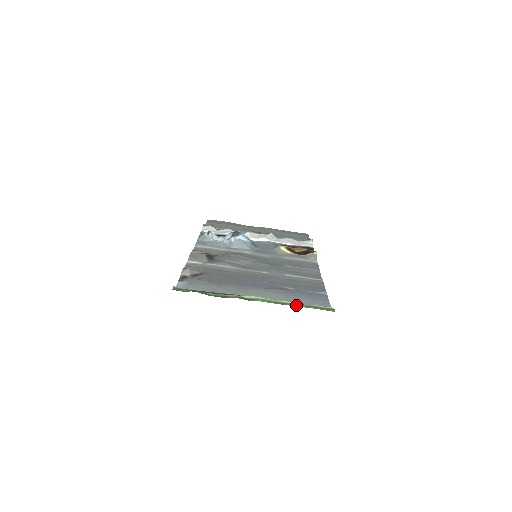
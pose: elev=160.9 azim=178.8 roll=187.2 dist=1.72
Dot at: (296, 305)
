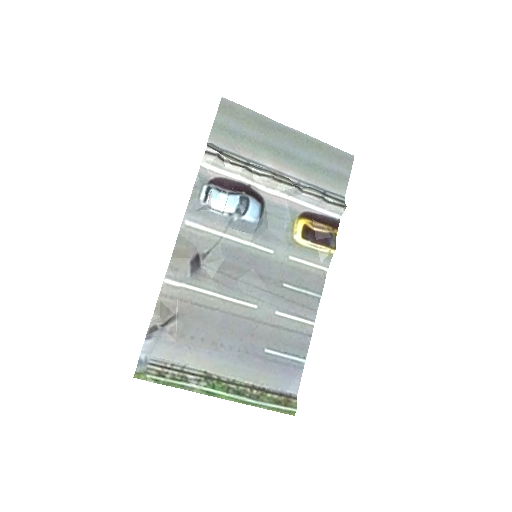
Dot at: (260, 406)
